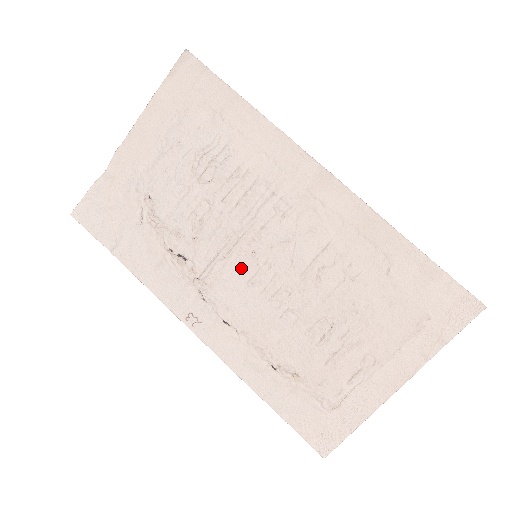
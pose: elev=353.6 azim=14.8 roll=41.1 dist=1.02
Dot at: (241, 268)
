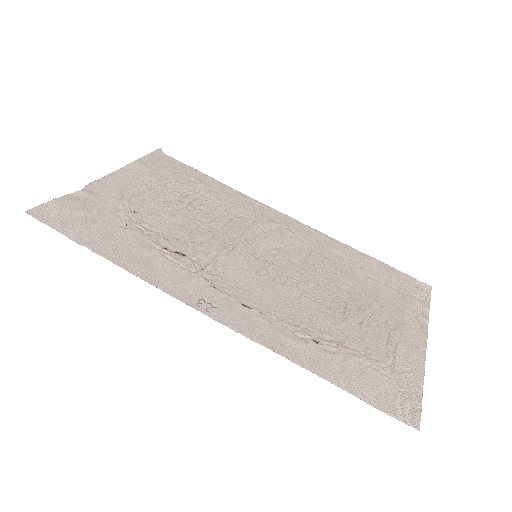
Dot at: (245, 264)
